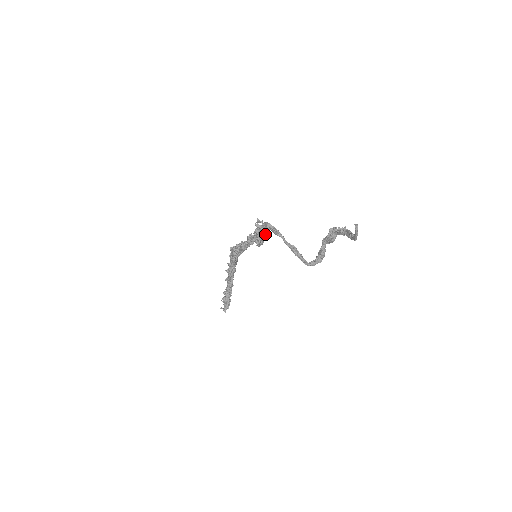
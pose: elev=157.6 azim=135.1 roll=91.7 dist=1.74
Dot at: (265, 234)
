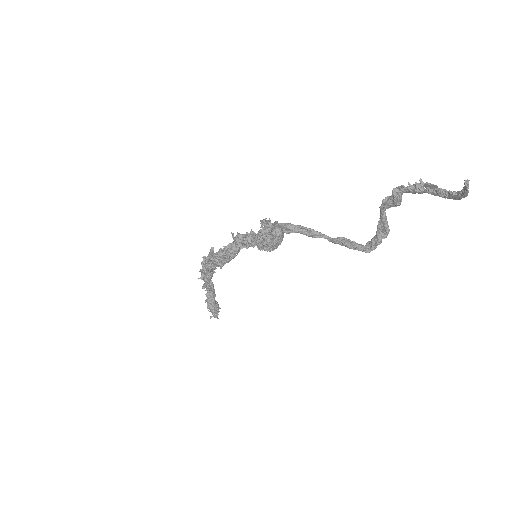
Dot at: (282, 237)
